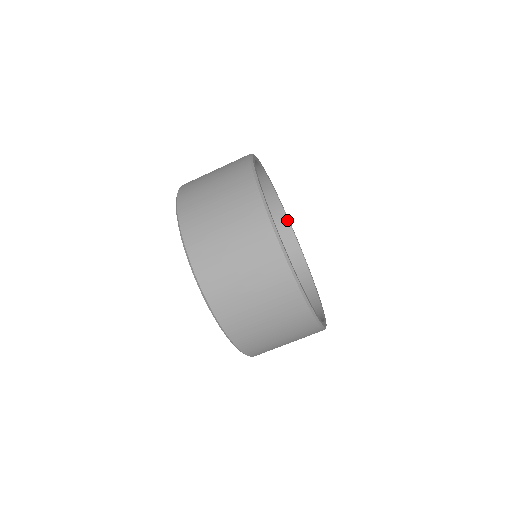
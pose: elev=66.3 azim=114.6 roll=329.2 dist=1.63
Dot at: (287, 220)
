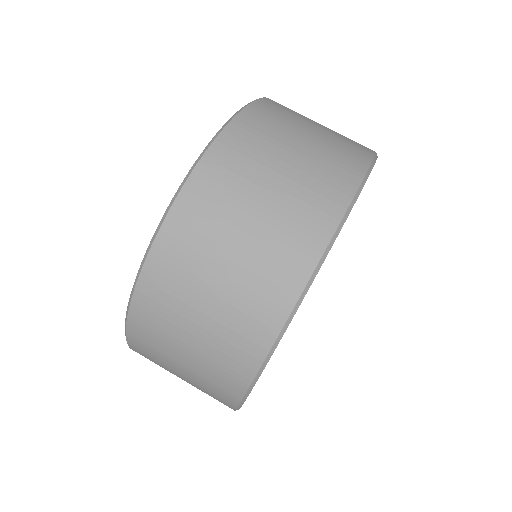
Dot at: occluded
